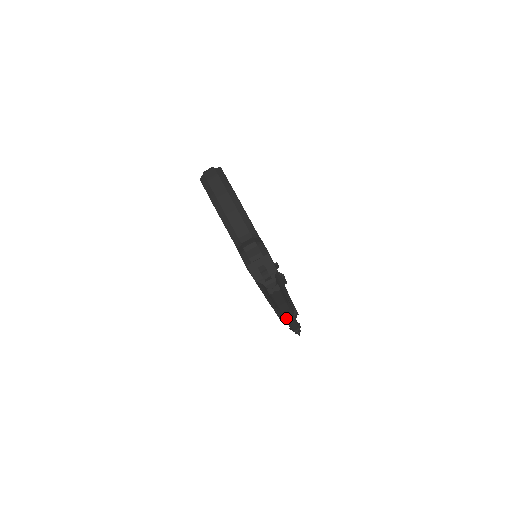
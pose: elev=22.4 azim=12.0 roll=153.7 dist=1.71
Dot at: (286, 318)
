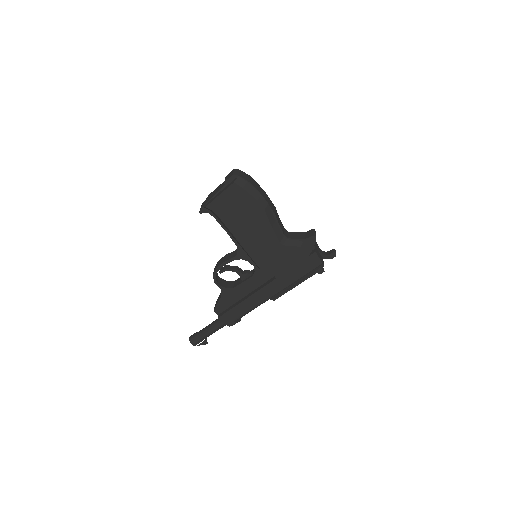
Dot at: occluded
